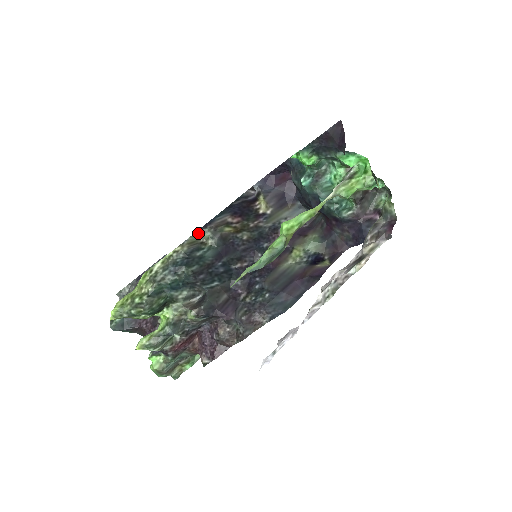
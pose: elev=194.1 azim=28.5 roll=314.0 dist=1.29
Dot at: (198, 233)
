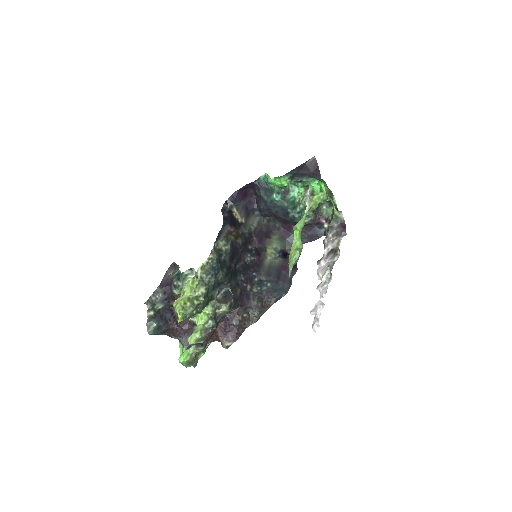
Dot at: (216, 242)
